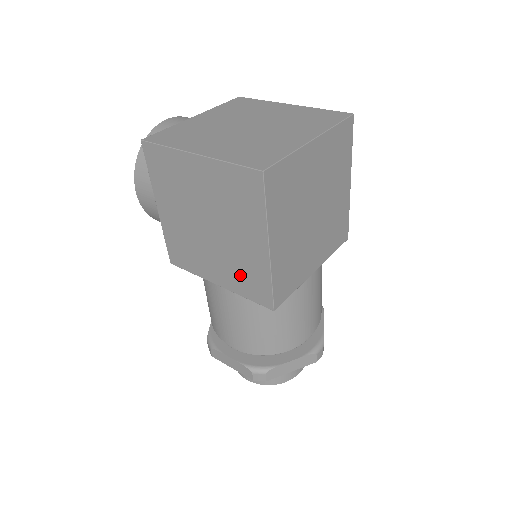
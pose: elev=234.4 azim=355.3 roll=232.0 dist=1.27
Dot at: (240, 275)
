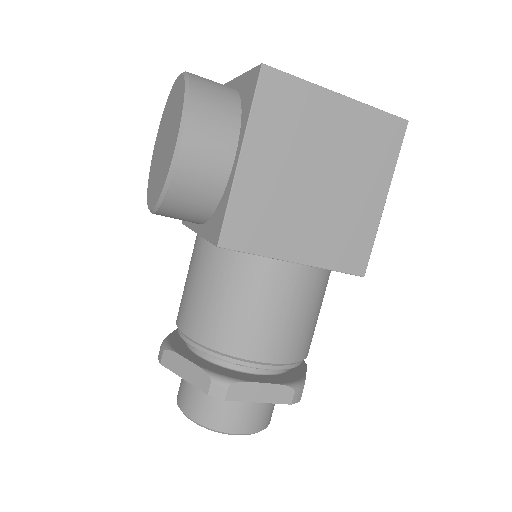
Dot at: (338, 240)
